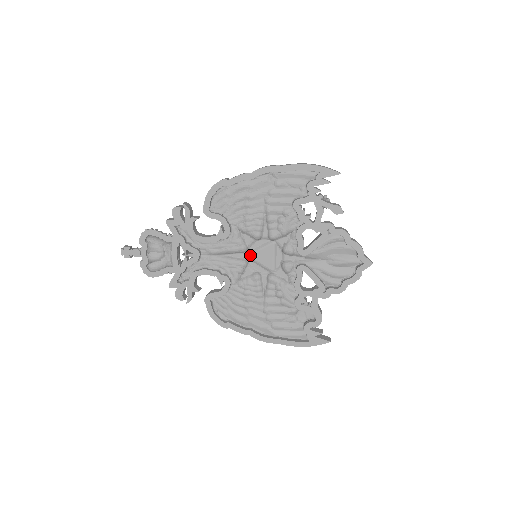
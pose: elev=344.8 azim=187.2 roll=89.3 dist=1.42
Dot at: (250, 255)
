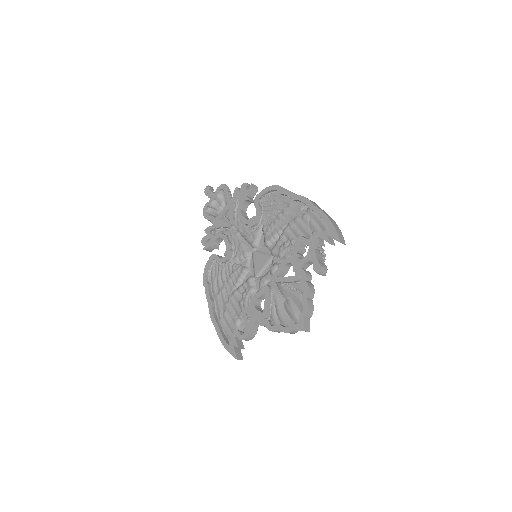
Dot at: (254, 252)
